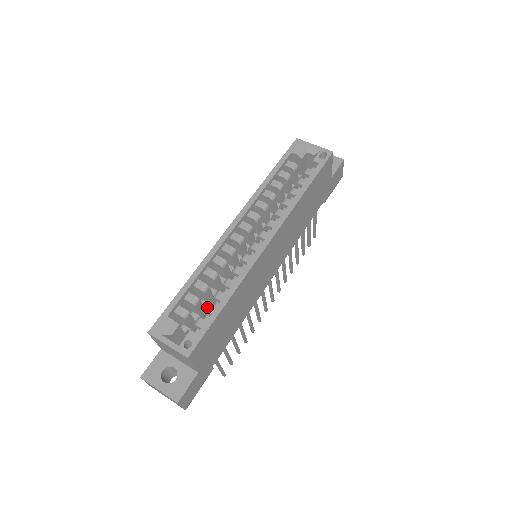
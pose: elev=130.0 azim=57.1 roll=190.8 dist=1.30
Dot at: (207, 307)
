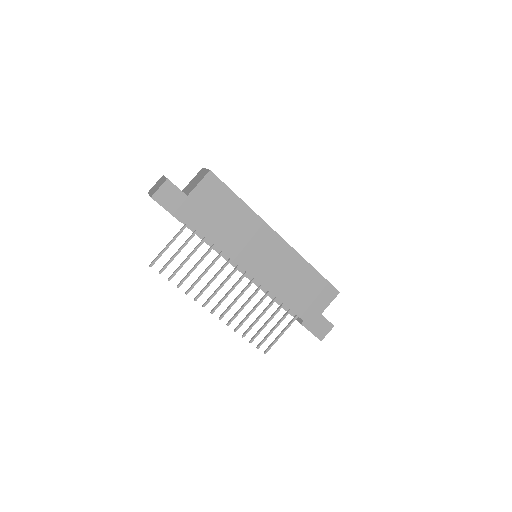
Dot at: occluded
